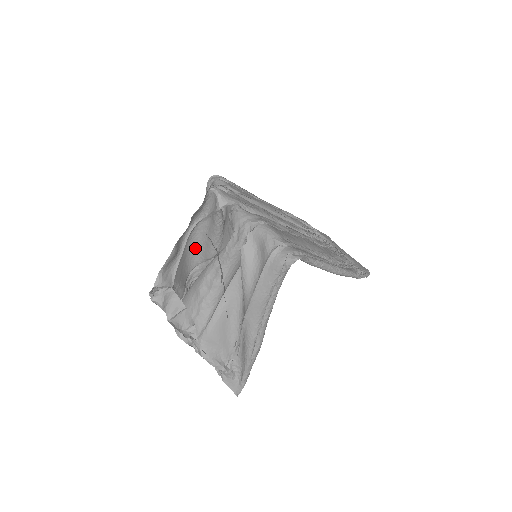
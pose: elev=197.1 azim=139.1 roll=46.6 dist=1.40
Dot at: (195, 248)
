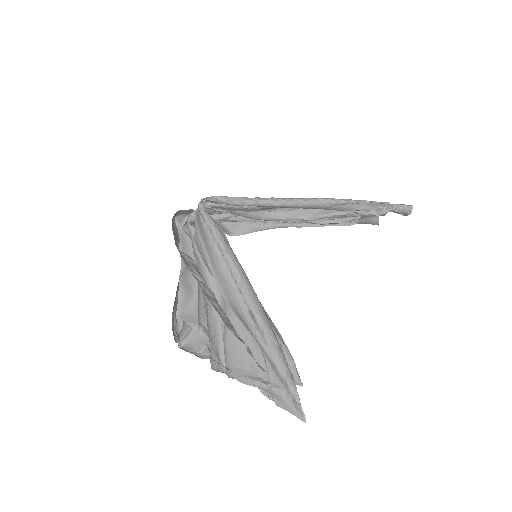
Dot at: occluded
